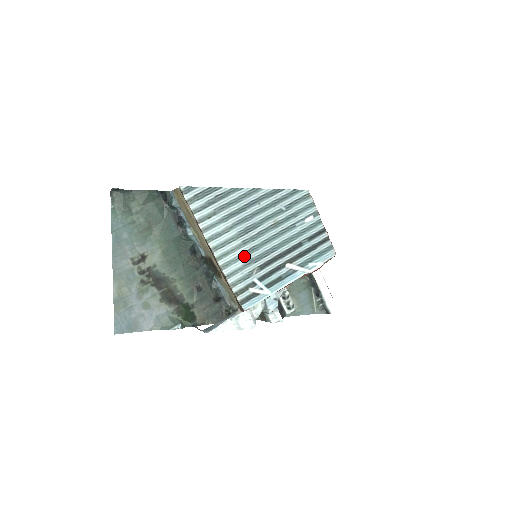
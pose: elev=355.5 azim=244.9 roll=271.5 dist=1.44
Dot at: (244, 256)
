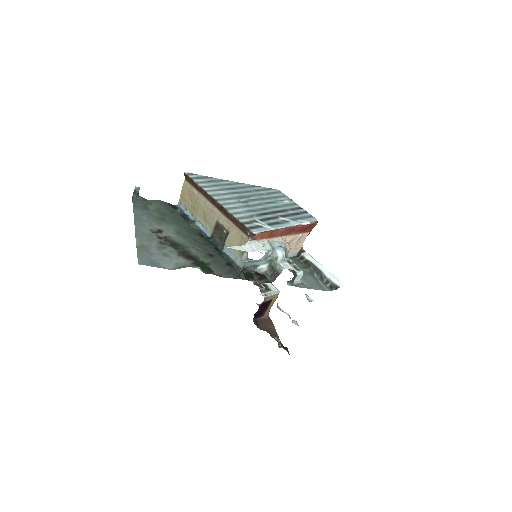
Dot at: (243, 207)
